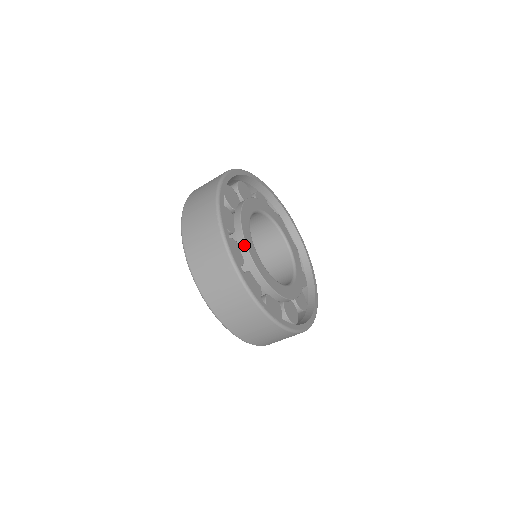
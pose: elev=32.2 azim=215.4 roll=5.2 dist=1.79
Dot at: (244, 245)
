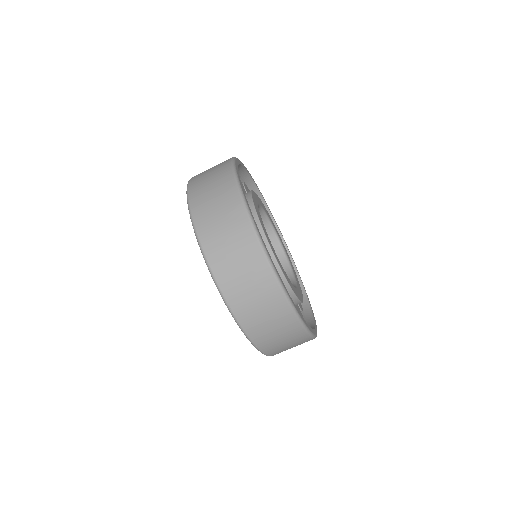
Dot at: (249, 196)
